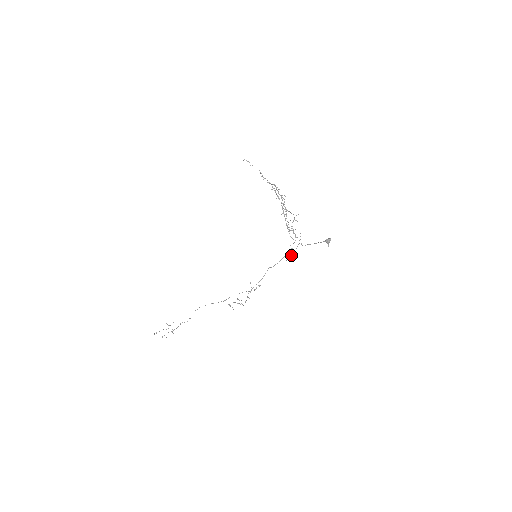
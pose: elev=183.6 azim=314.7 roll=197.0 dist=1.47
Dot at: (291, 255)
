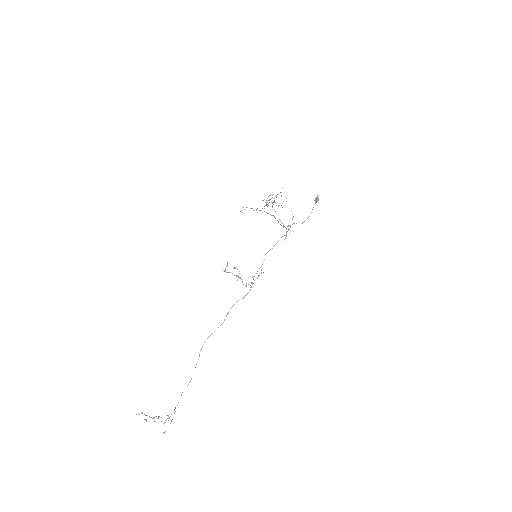
Dot at: (287, 231)
